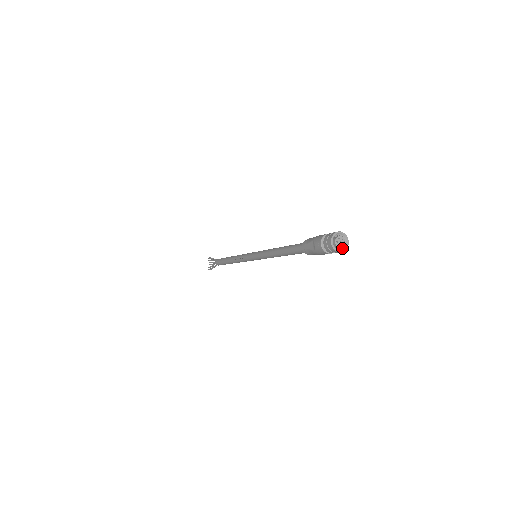
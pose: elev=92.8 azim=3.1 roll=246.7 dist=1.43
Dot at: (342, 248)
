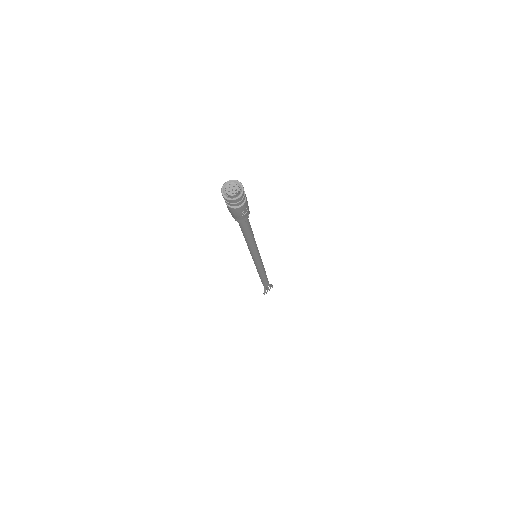
Dot at: (231, 198)
